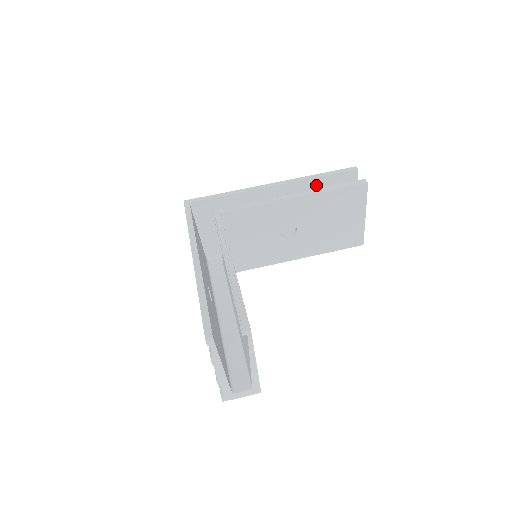
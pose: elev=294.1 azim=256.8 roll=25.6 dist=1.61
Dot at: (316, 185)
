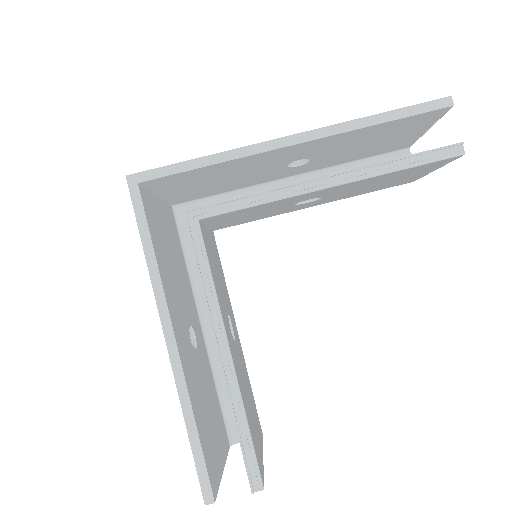
Dot at: (369, 131)
